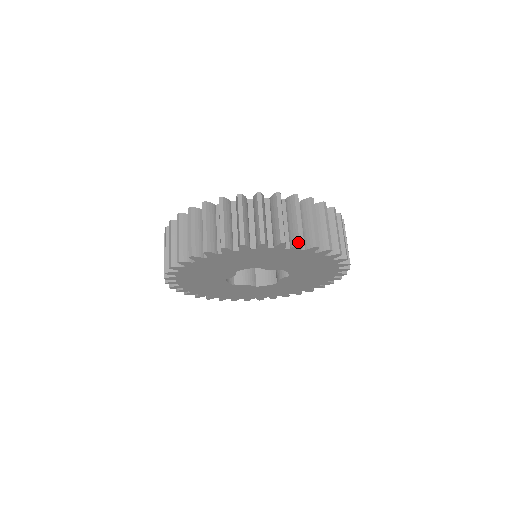
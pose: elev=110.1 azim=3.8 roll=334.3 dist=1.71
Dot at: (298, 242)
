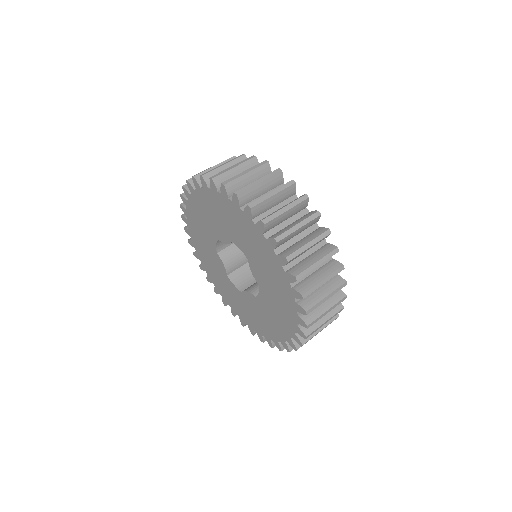
Dot at: (296, 274)
